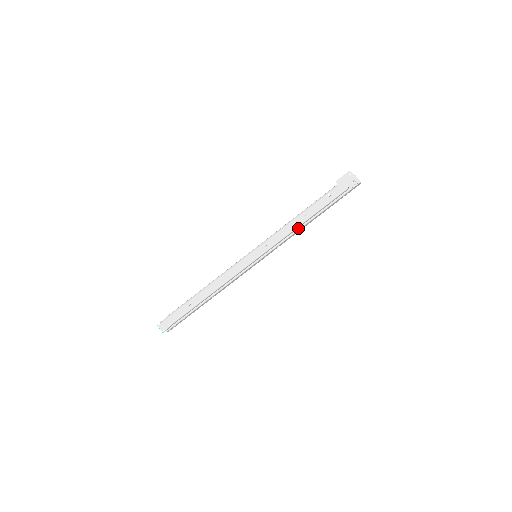
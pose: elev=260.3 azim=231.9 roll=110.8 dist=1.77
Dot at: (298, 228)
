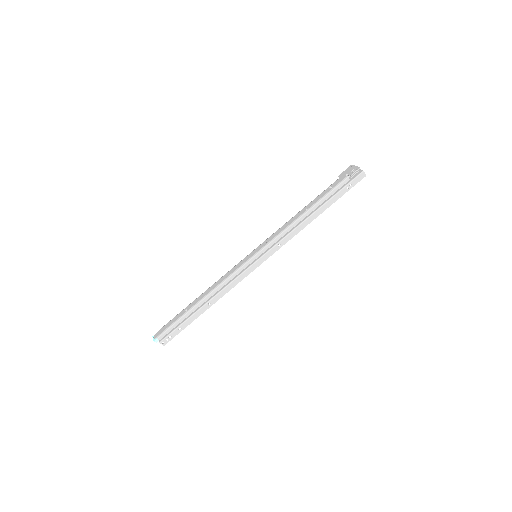
Dot at: (299, 223)
